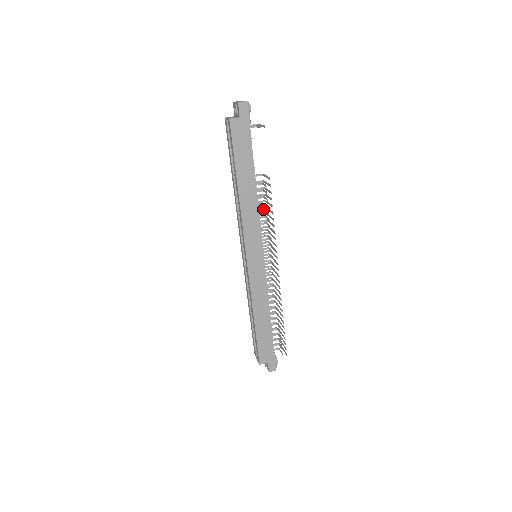
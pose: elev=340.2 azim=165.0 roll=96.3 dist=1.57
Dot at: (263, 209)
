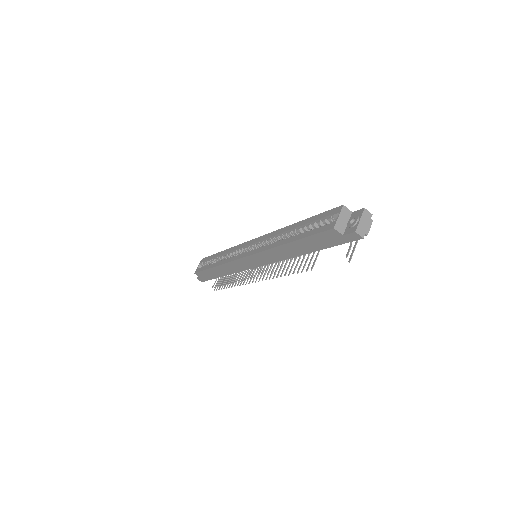
Dot at: occluded
